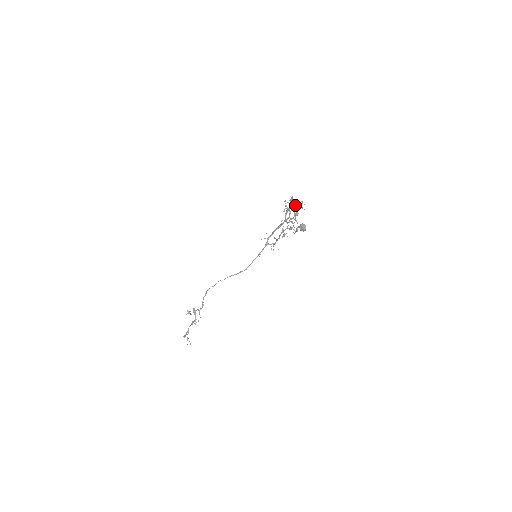
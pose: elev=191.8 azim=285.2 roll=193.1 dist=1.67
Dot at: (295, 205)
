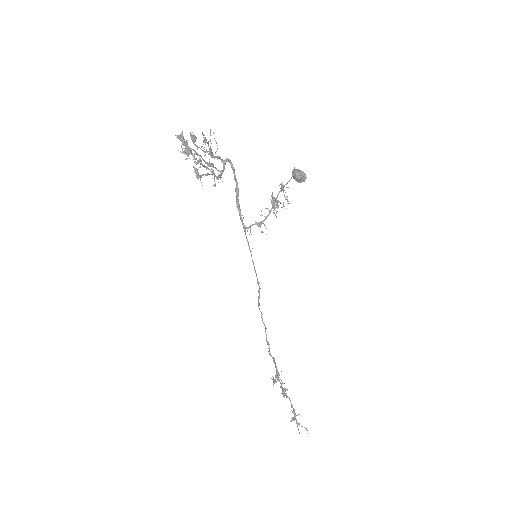
Dot at: occluded
